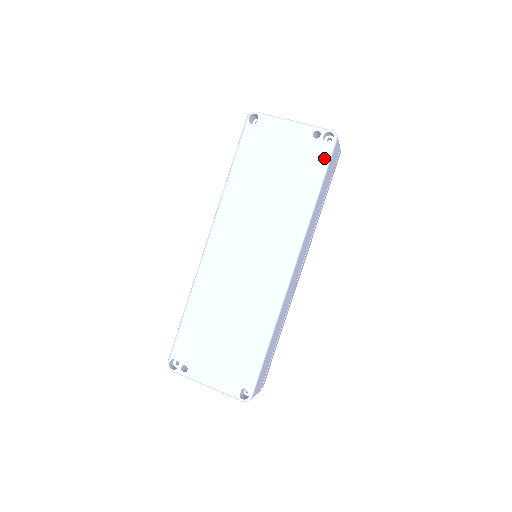
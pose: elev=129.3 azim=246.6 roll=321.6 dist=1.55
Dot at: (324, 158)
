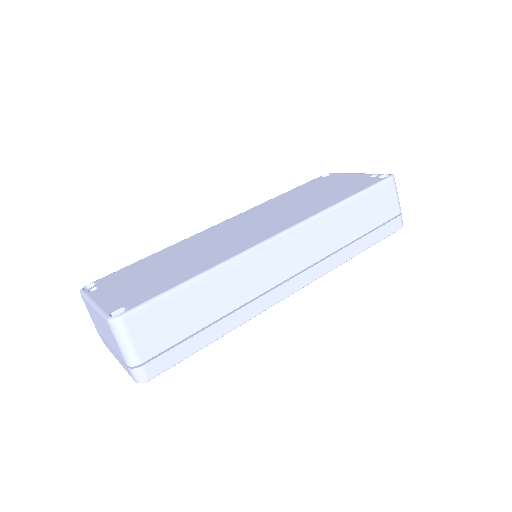
Dot at: (372, 183)
